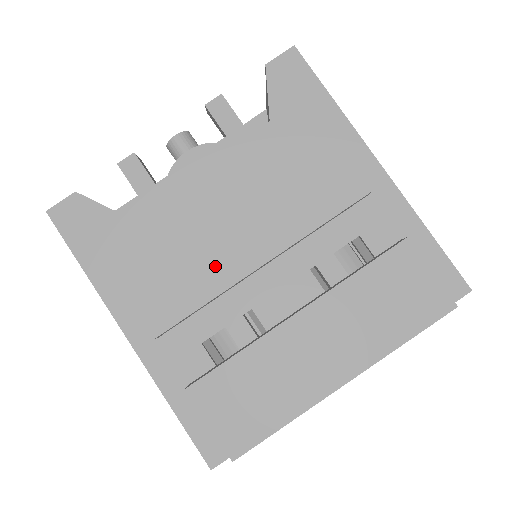
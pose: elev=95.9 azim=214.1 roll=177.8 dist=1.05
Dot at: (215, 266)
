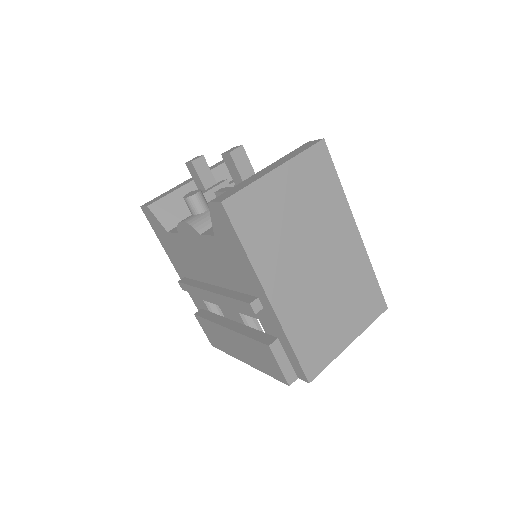
Dot at: (203, 279)
